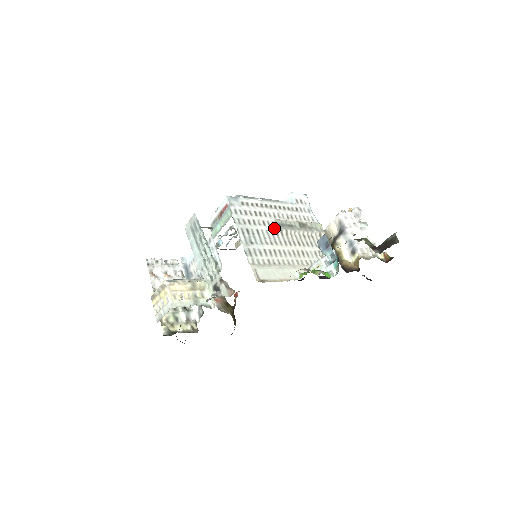
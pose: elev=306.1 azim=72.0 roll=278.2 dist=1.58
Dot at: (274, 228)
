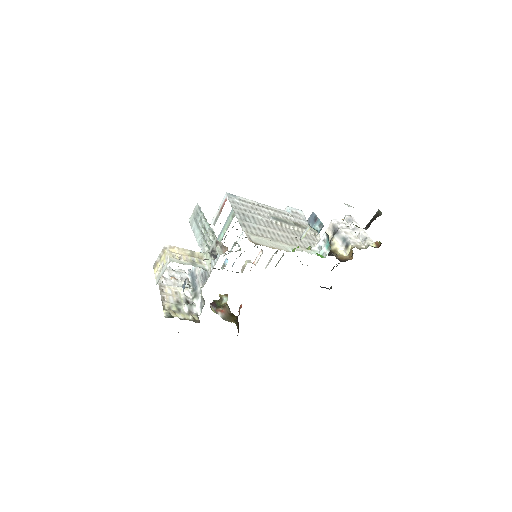
Dot at: (269, 219)
